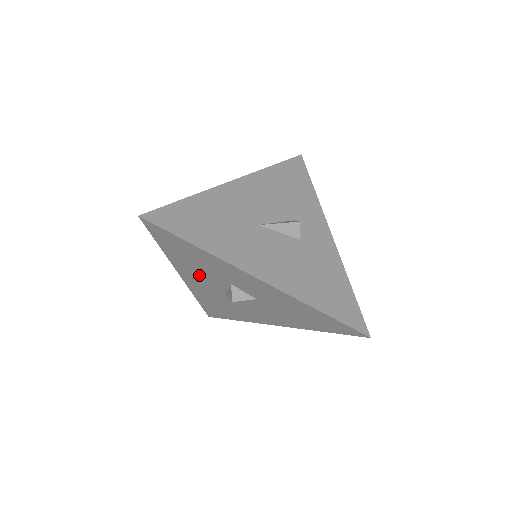
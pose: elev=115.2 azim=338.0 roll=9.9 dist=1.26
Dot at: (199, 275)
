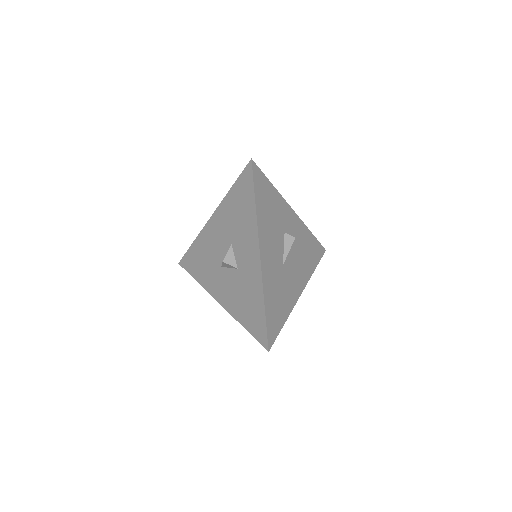
Dot at: occluded
